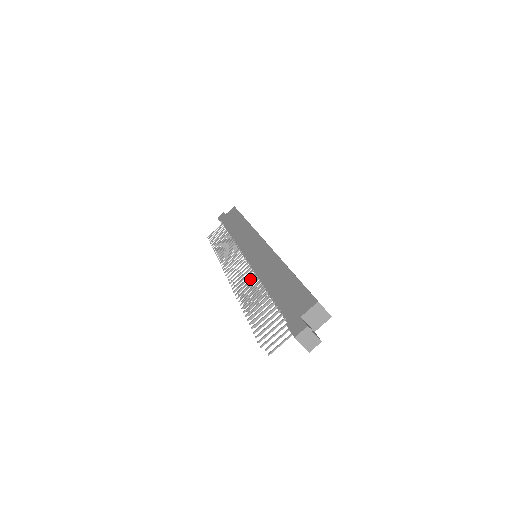
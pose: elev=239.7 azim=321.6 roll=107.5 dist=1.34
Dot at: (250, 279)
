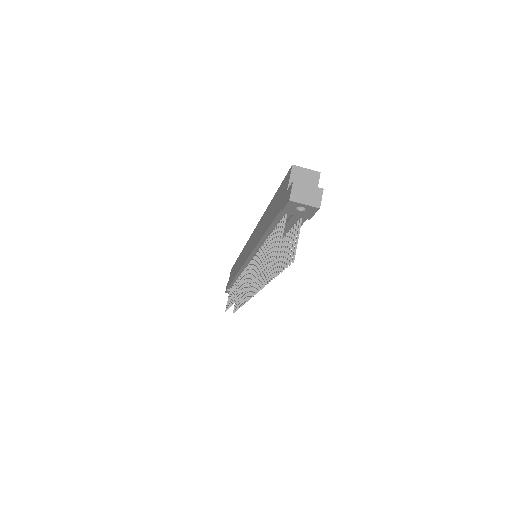
Dot at: occluded
